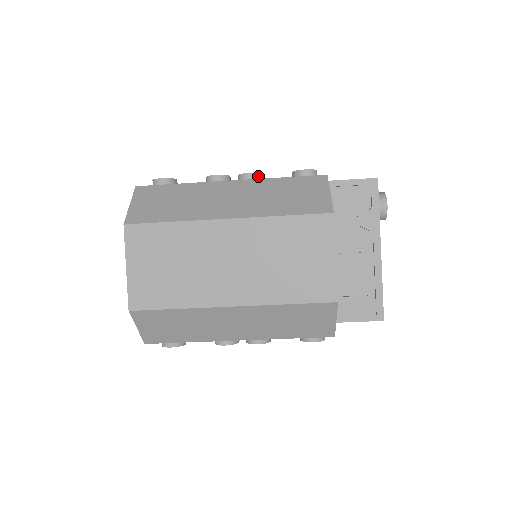
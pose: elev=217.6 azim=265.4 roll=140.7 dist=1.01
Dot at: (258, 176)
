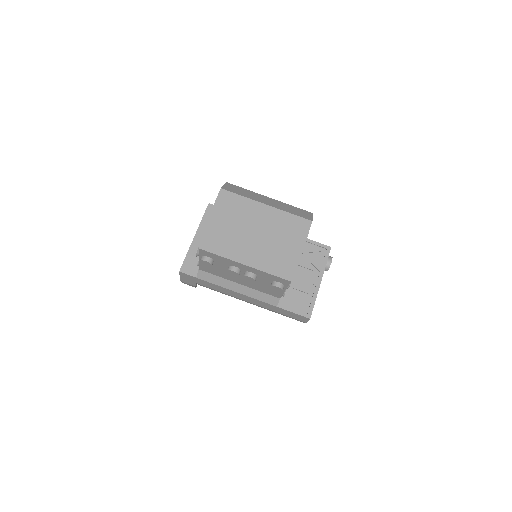
Dot at: occluded
